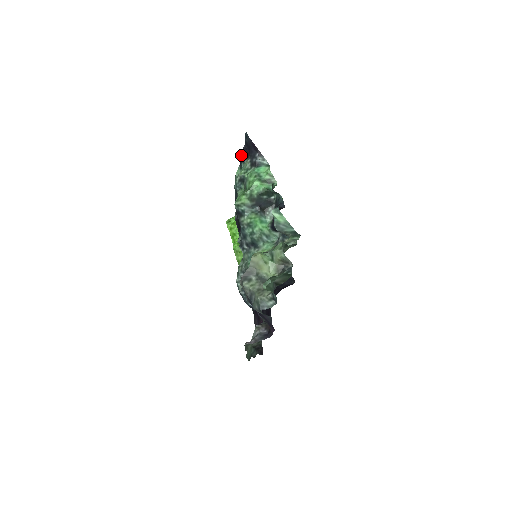
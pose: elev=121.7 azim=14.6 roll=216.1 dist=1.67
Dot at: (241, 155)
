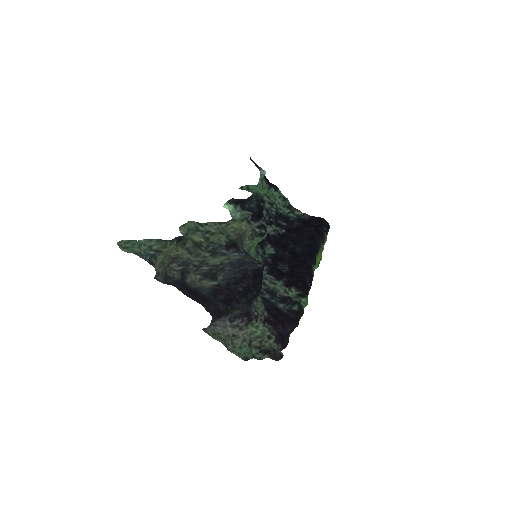
Dot at: (266, 178)
